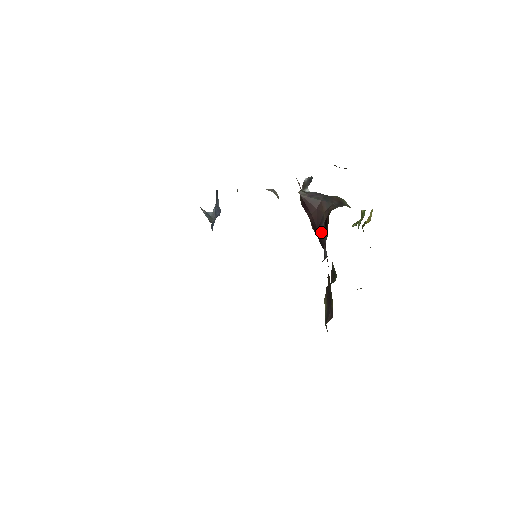
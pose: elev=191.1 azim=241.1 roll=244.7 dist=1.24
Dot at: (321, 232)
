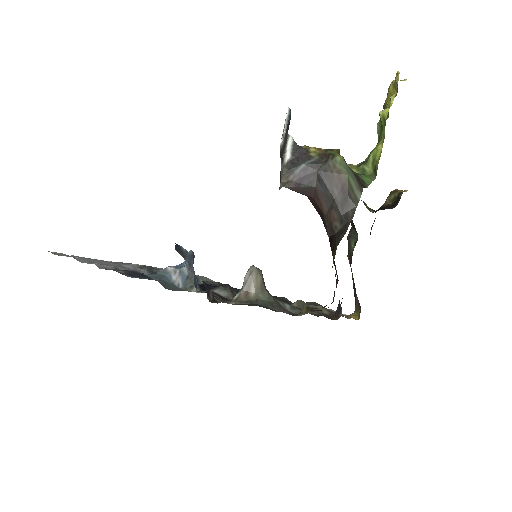
Dot at: occluded
